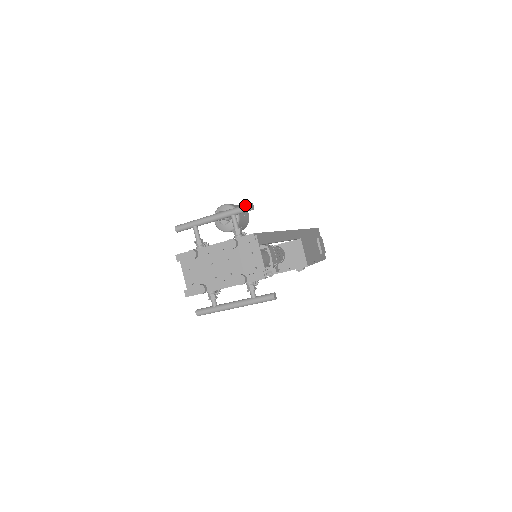
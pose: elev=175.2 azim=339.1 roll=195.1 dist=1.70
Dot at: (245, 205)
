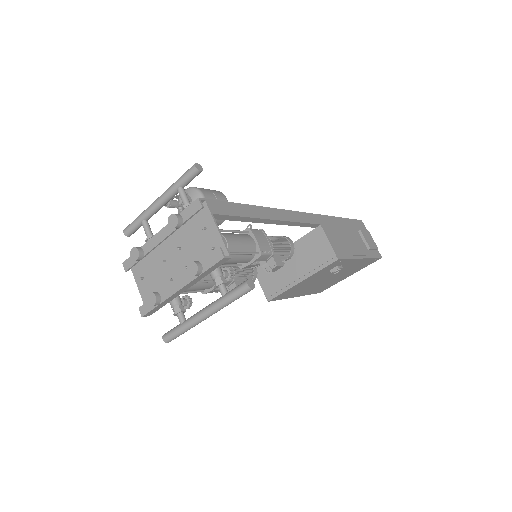
Dot at: occluded
